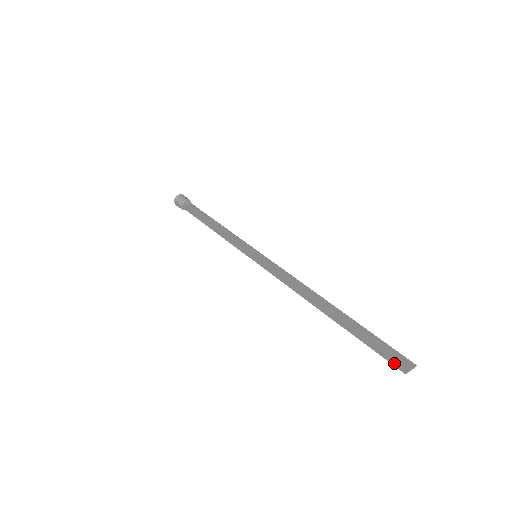
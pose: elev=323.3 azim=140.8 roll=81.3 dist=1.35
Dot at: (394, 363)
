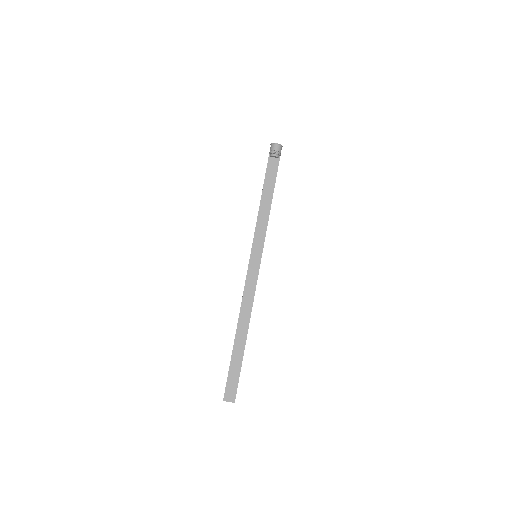
Dot at: (226, 392)
